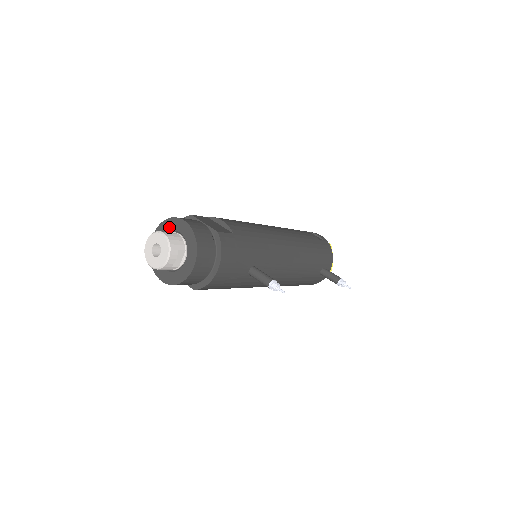
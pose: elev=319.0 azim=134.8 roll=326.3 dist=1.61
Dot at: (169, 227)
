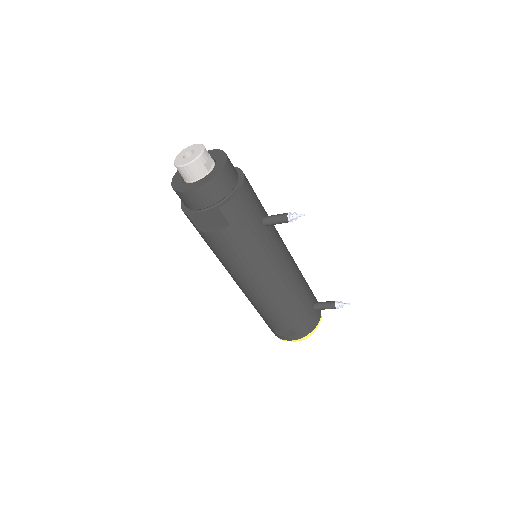
Dot at: occluded
